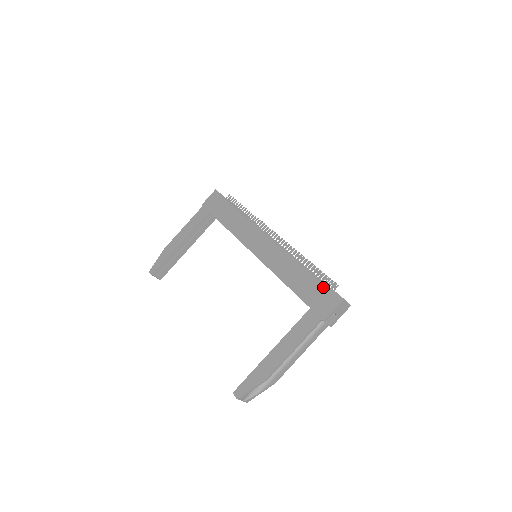
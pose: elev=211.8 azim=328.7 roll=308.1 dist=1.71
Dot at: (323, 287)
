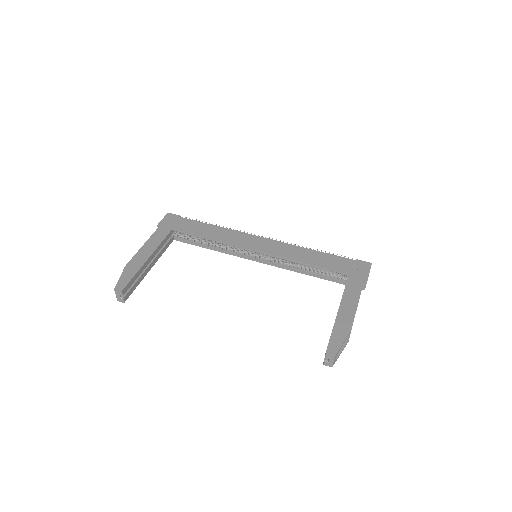
Dot at: (348, 259)
